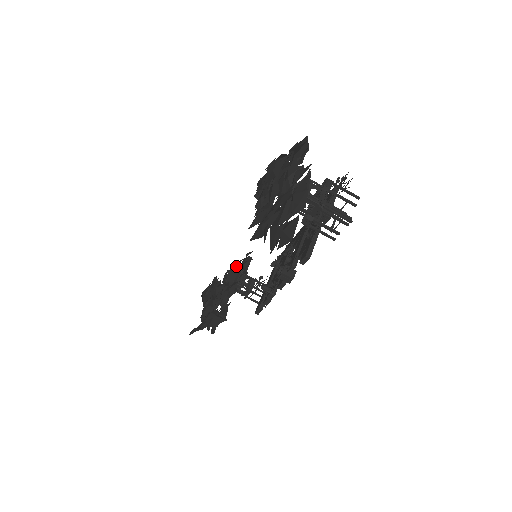
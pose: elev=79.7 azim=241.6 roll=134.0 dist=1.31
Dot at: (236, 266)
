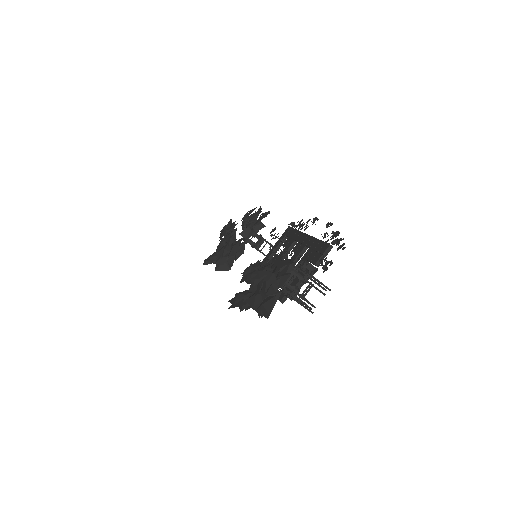
Dot at: (254, 216)
